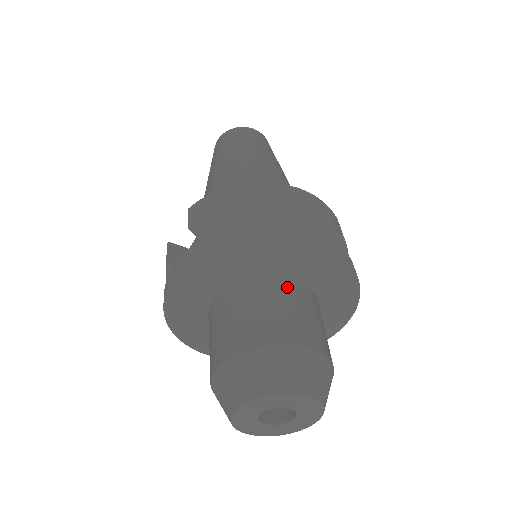
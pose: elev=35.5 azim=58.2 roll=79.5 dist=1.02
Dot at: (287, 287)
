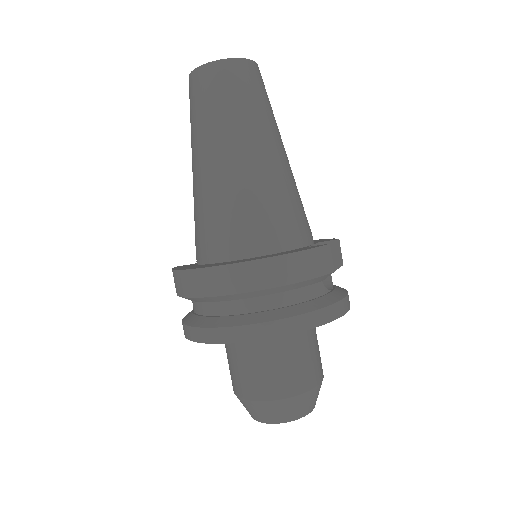
Dot at: (244, 346)
